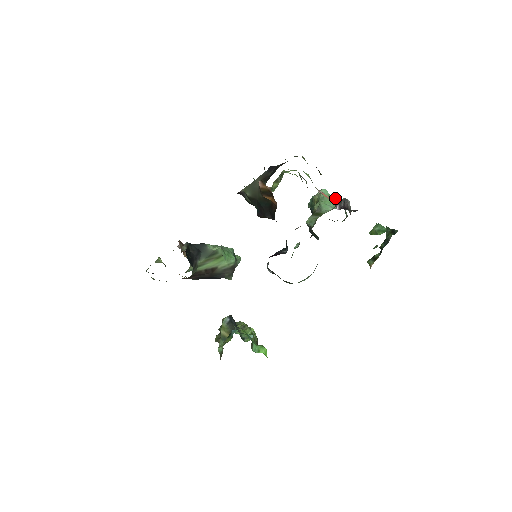
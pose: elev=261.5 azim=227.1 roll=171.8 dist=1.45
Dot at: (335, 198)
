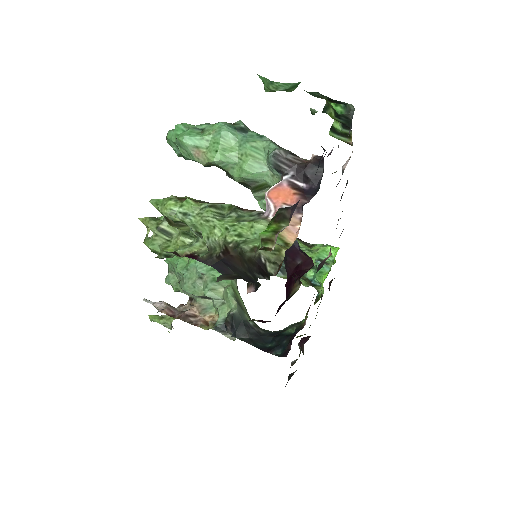
Dot at: (225, 142)
